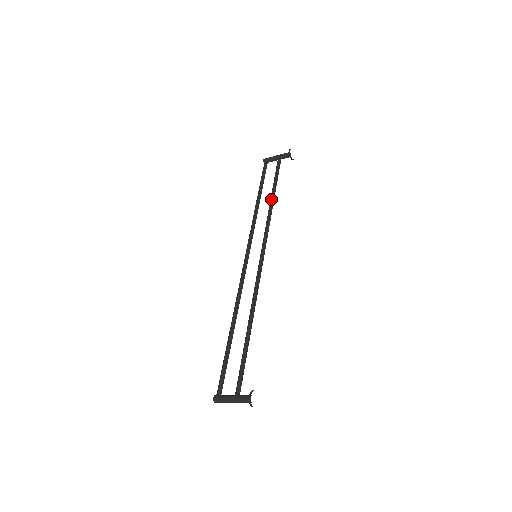
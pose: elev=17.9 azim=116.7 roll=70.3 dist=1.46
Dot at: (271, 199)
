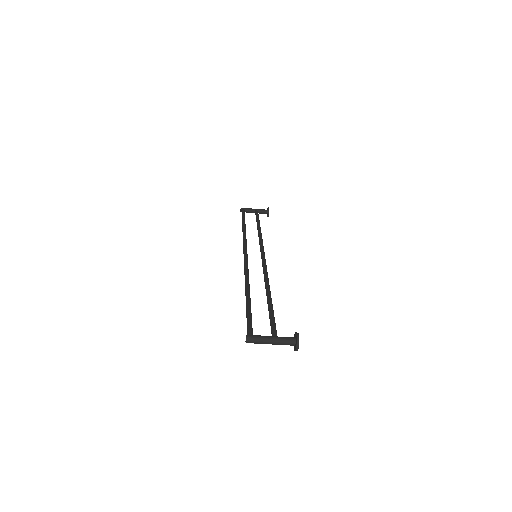
Dot at: (259, 228)
